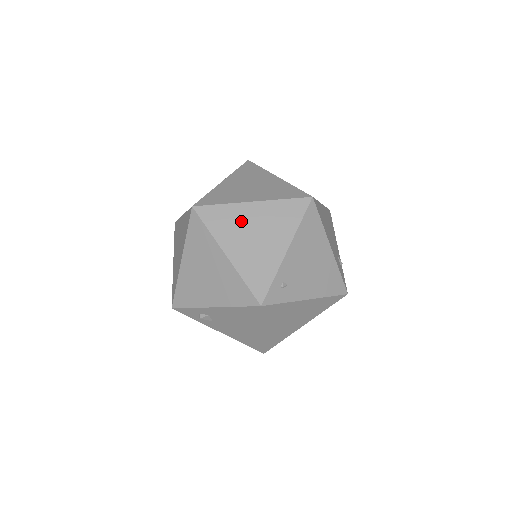
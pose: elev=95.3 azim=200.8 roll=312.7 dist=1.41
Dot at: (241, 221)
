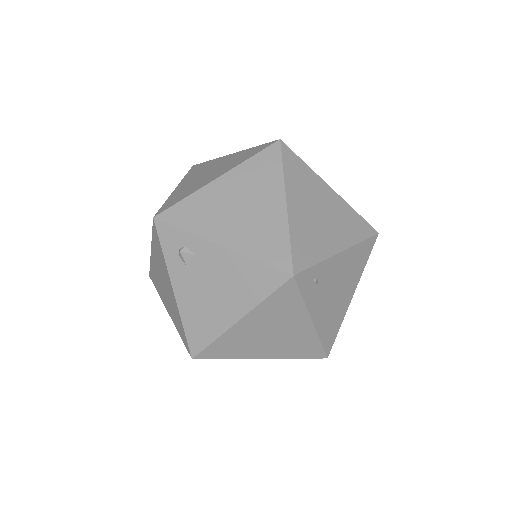
Dot at: (315, 191)
